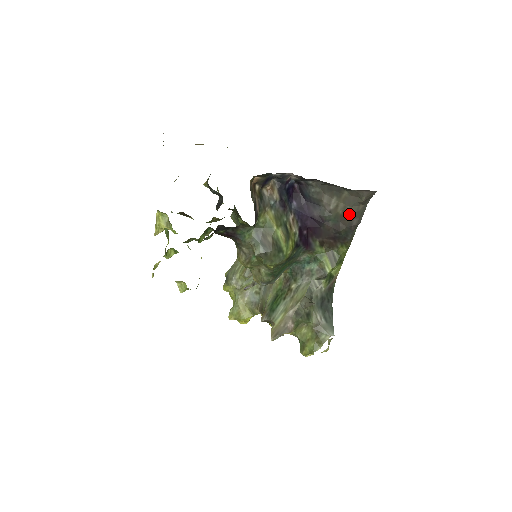
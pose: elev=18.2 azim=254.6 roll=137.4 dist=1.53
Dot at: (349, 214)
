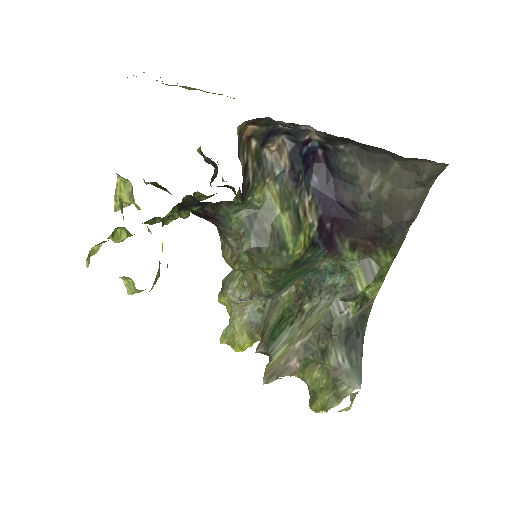
Dot at: (399, 201)
